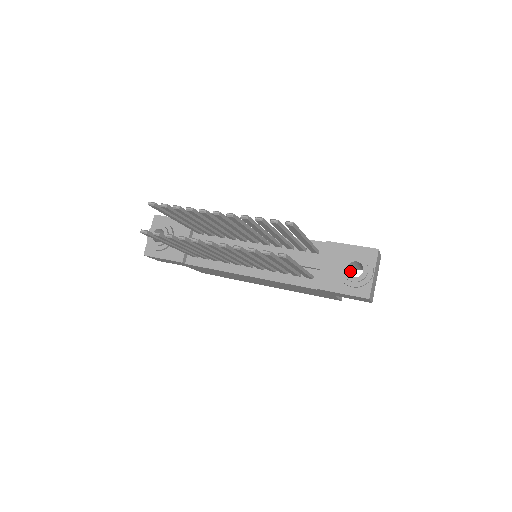
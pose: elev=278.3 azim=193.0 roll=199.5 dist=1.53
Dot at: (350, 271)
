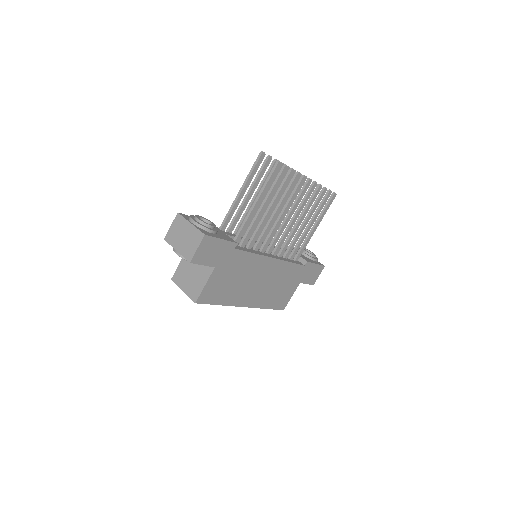
Dot at: occluded
